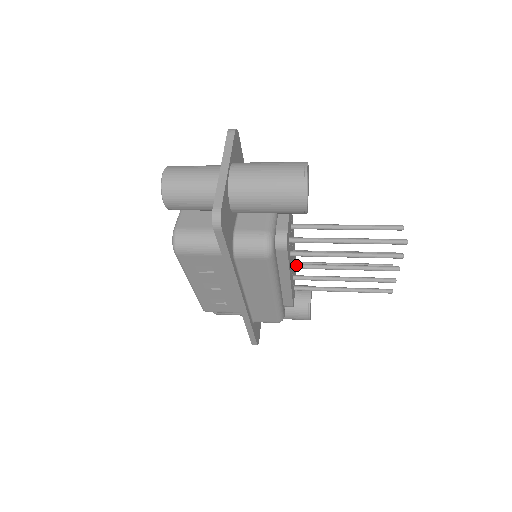
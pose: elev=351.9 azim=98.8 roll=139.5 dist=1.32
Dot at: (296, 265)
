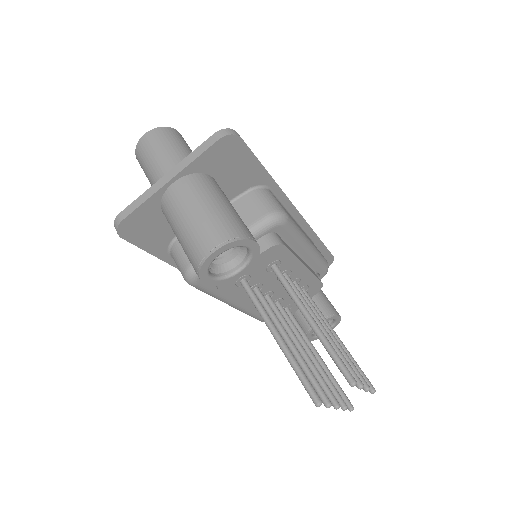
Dot at: (268, 300)
